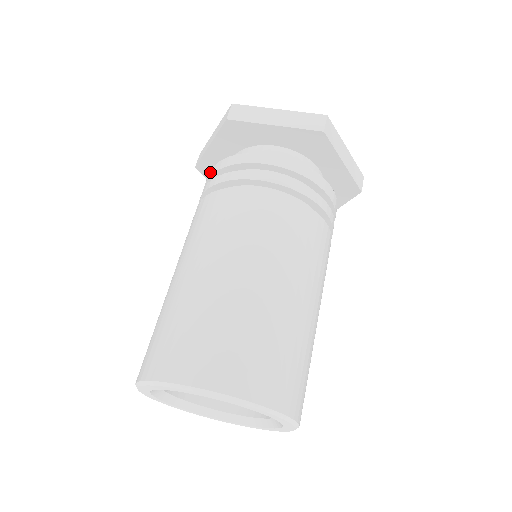
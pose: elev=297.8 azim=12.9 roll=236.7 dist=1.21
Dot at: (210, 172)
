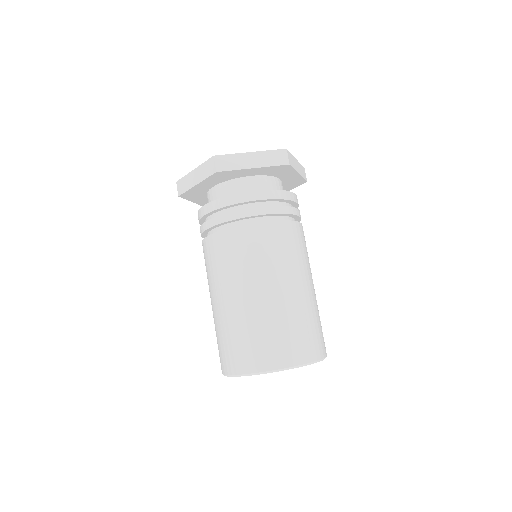
Dot at: (206, 208)
